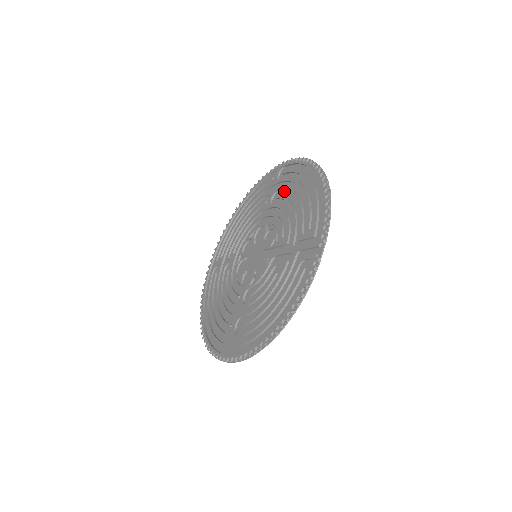
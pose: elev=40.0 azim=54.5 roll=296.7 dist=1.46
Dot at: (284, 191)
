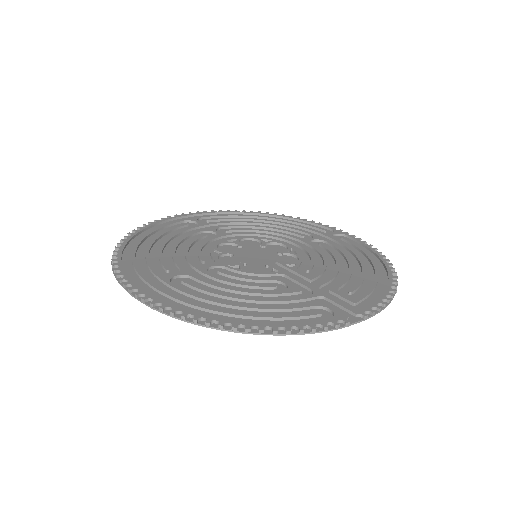
Dot at: (333, 248)
